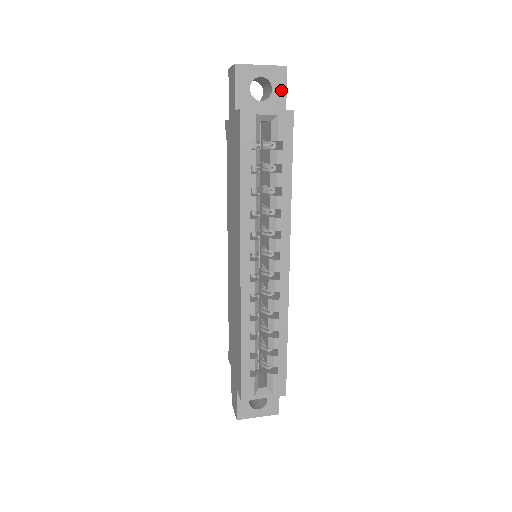
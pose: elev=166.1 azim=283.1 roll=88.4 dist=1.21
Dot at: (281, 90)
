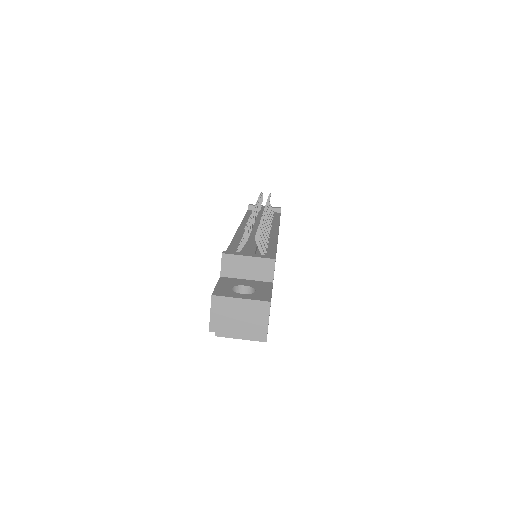
Dot at: occluded
